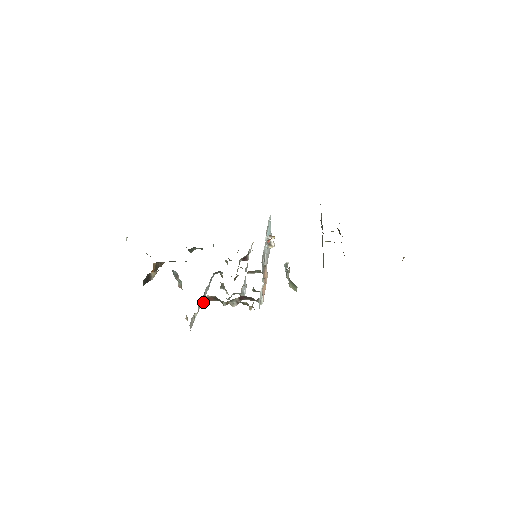
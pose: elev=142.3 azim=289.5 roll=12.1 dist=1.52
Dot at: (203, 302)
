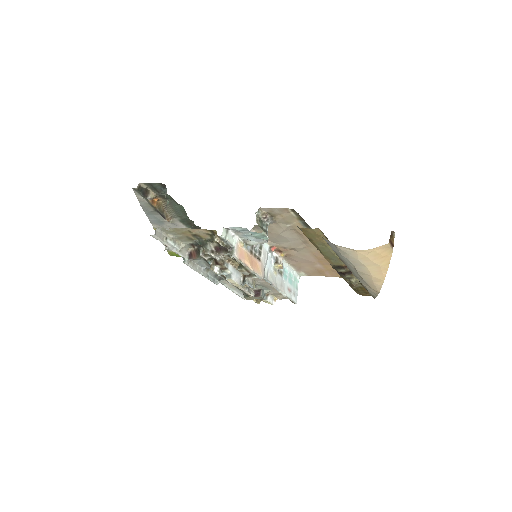
Dot at: (183, 245)
